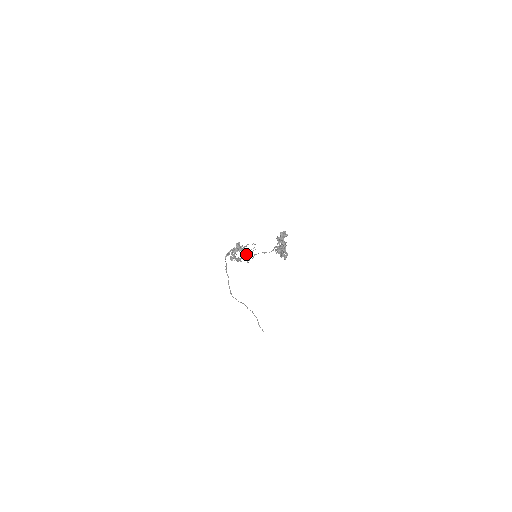
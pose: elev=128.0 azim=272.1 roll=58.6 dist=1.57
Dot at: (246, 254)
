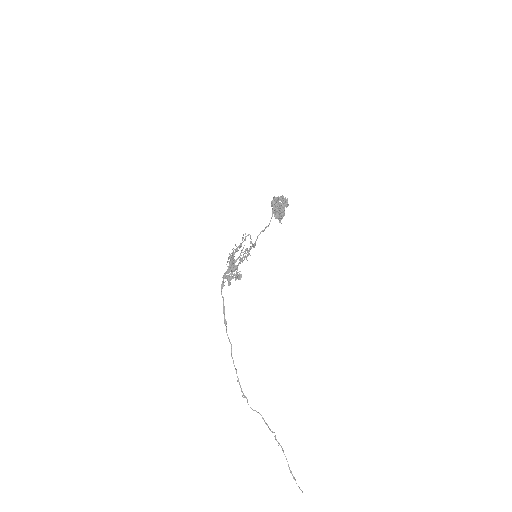
Dot at: occluded
